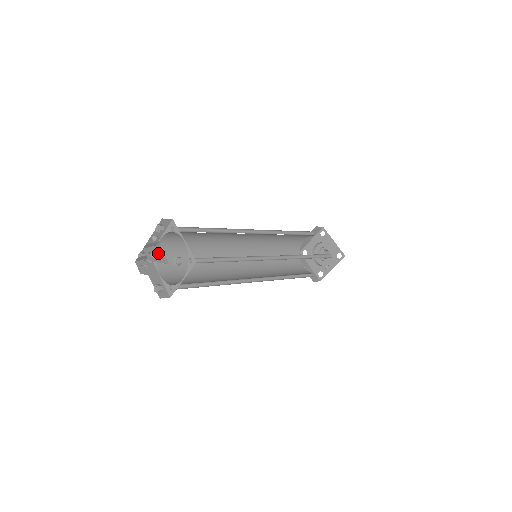
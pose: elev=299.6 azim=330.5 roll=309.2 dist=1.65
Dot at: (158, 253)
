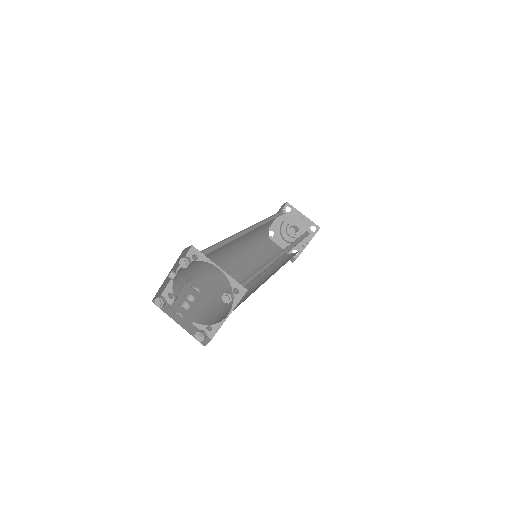
Dot at: (193, 293)
